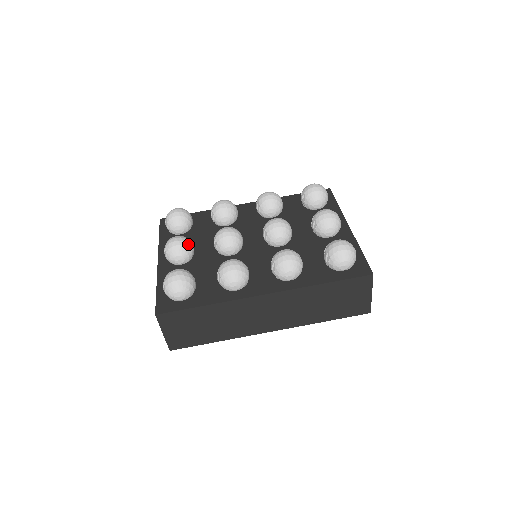
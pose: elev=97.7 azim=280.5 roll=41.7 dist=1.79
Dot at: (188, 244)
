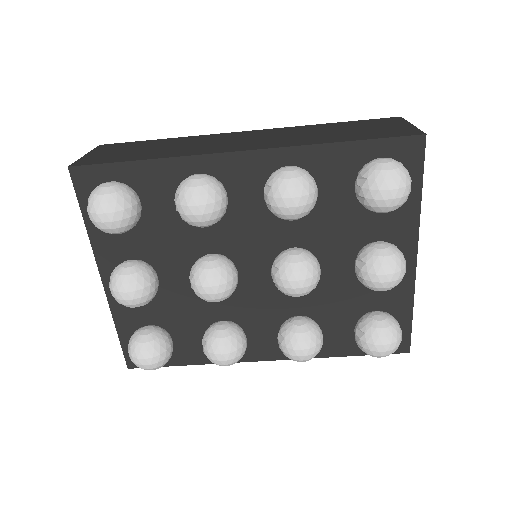
Dot at: (149, 295)
